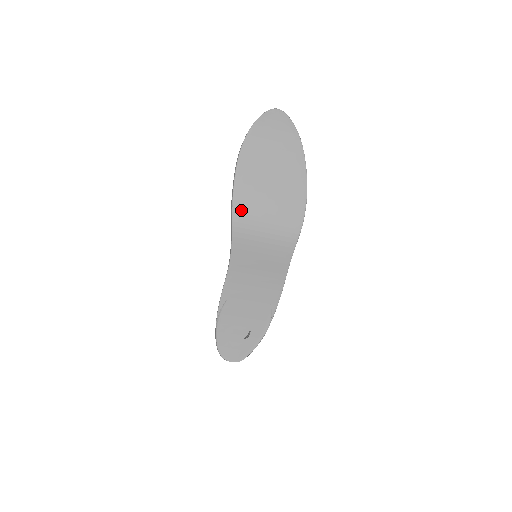
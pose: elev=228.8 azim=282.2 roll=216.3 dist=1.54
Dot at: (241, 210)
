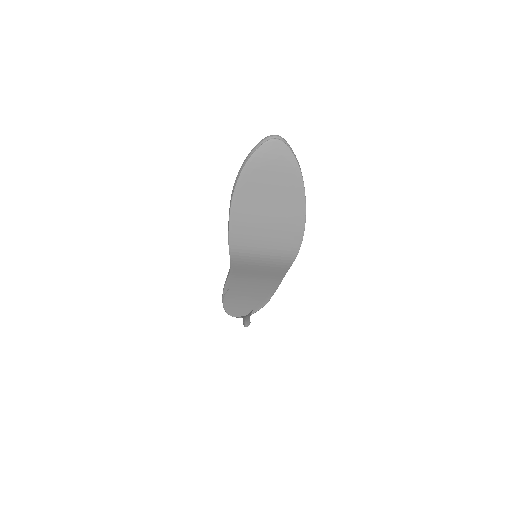
Dot at: (238, 243)
